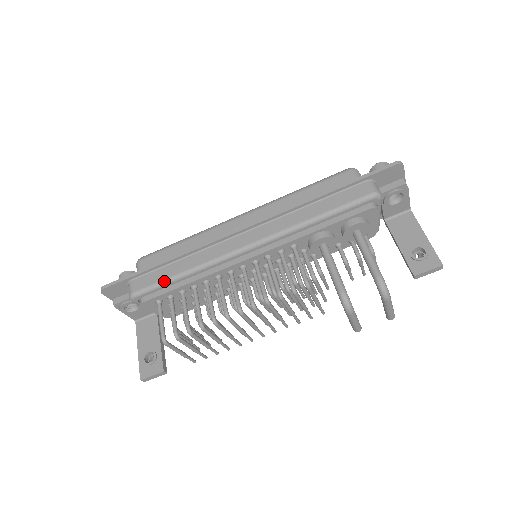
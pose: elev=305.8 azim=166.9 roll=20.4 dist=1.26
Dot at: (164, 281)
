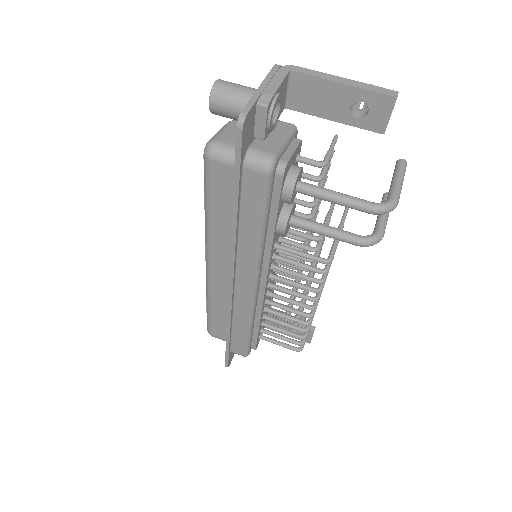
Dot at: (247, 340)
